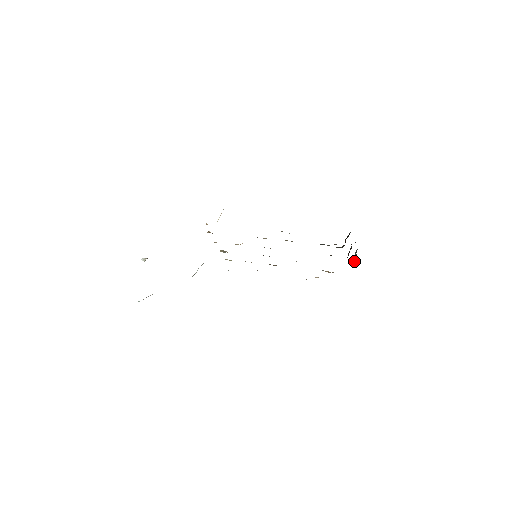
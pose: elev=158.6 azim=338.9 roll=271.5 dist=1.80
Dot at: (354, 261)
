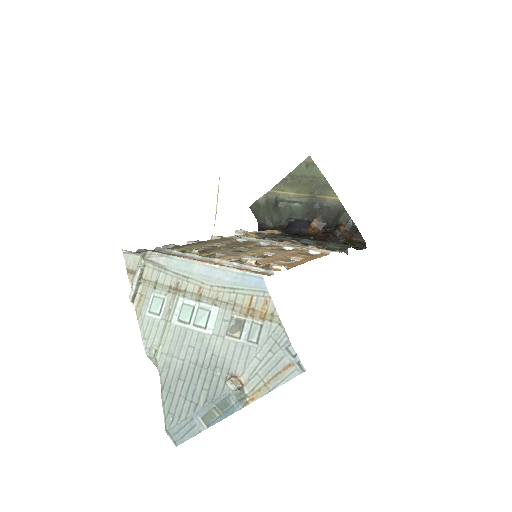
Dot at: (279, 207)
